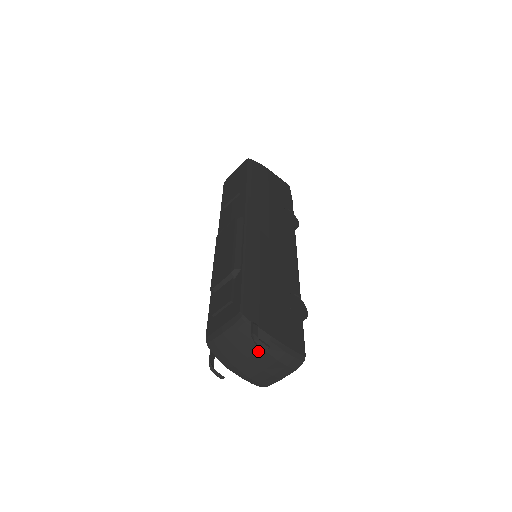
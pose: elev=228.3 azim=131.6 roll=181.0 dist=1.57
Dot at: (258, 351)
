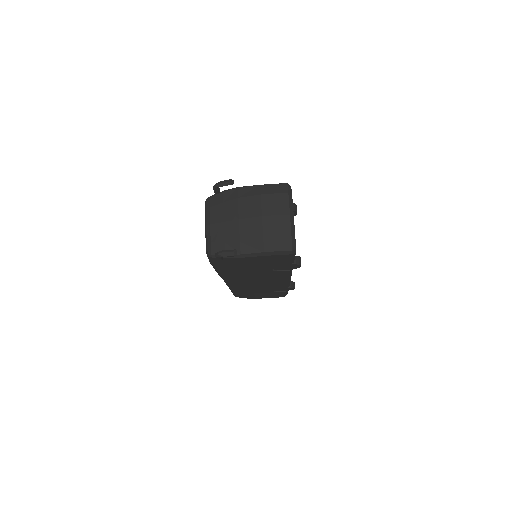
Dot at: (239, 204)
